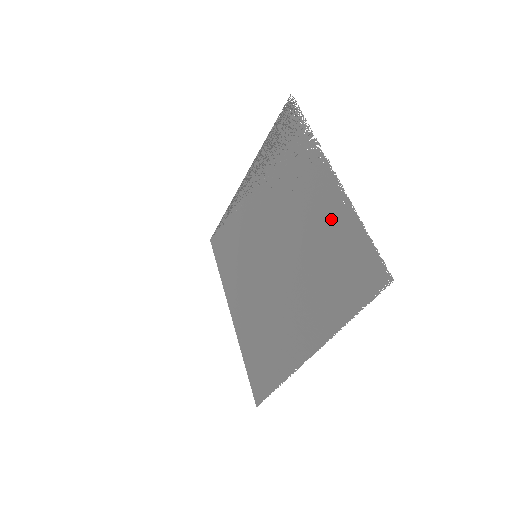
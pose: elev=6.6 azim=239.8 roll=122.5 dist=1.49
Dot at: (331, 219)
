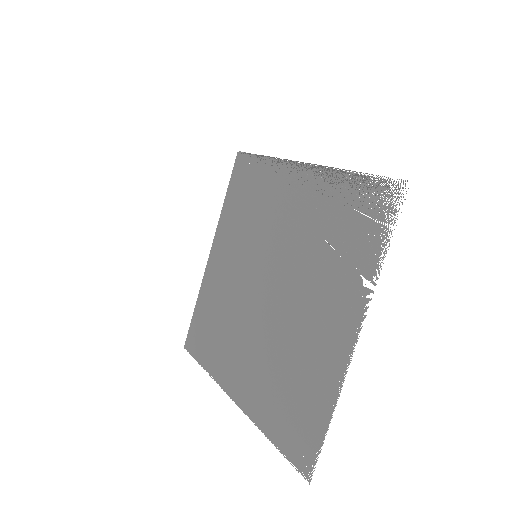
Dot at: (320, 365)
